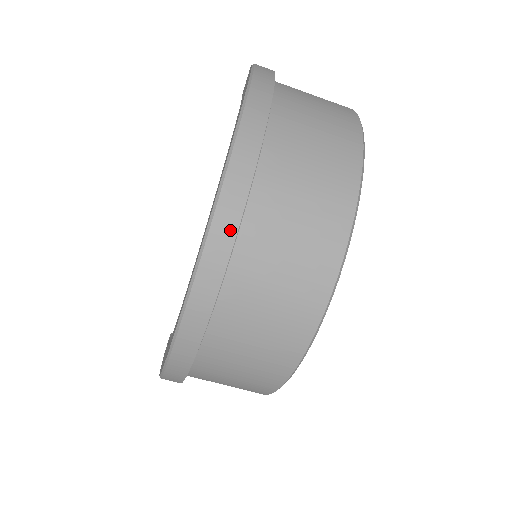
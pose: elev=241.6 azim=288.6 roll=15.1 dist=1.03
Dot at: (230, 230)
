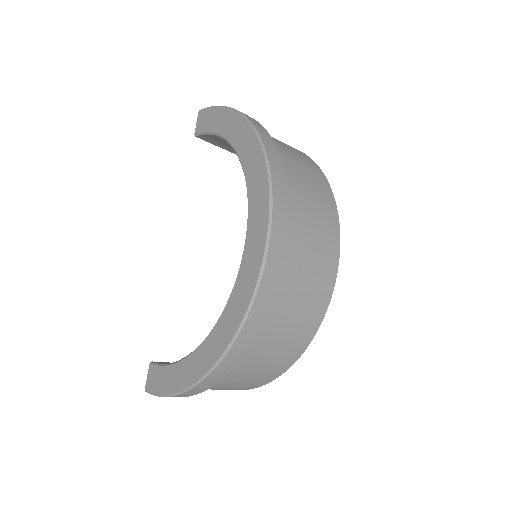
Dot at: (284, 219)
